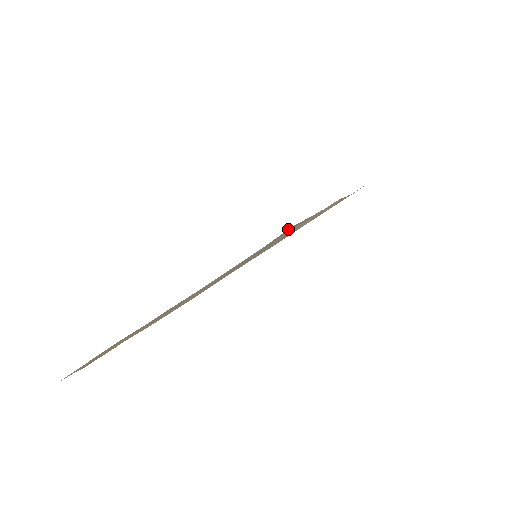
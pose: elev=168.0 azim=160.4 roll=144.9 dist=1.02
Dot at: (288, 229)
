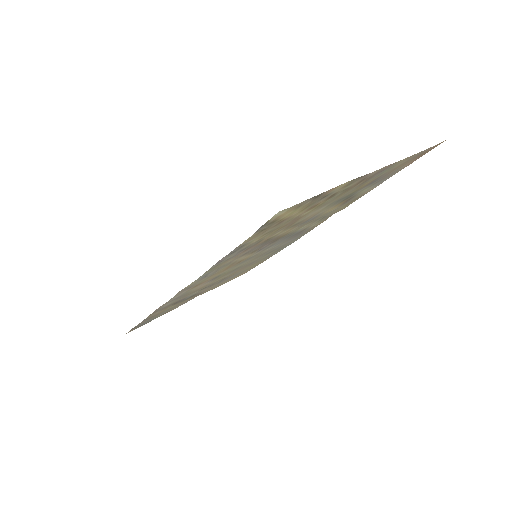
Dot at: occluded
